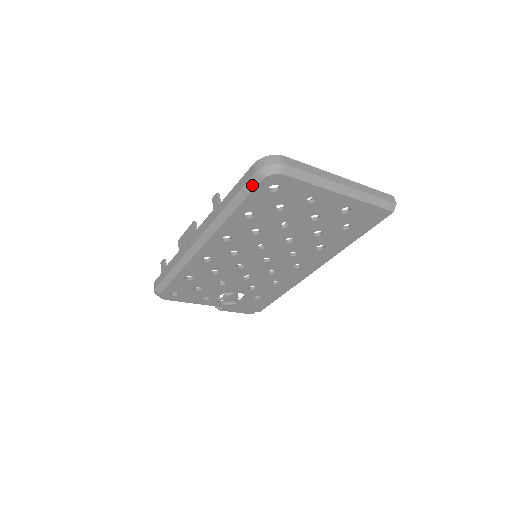
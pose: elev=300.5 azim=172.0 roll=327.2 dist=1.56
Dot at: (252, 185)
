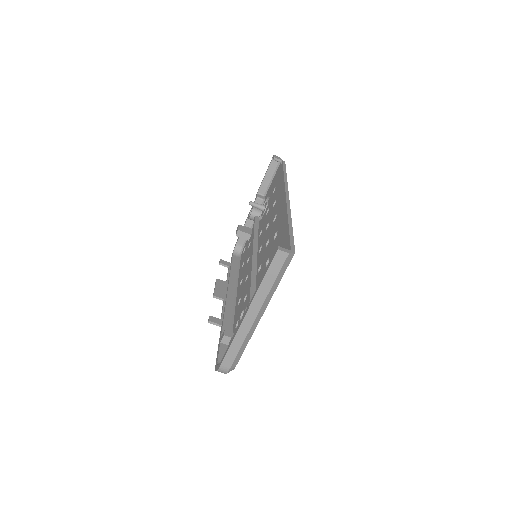
Dot at: occluded
